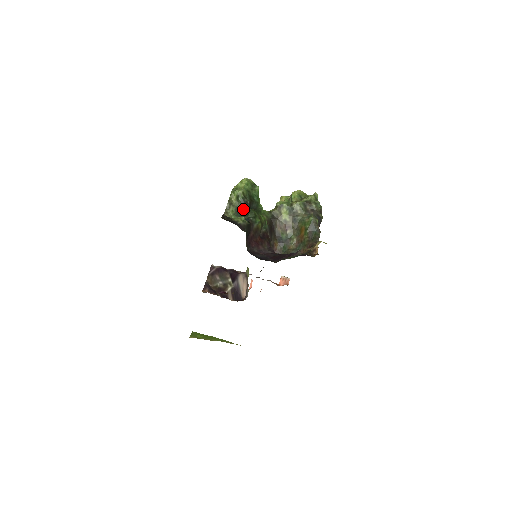
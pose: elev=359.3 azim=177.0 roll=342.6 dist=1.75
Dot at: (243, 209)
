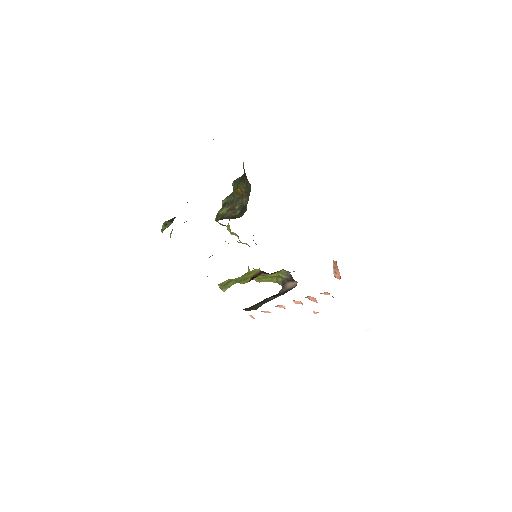
Dot at: occluded
